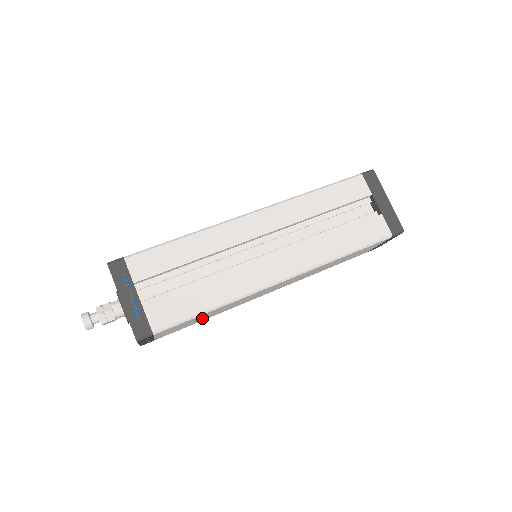
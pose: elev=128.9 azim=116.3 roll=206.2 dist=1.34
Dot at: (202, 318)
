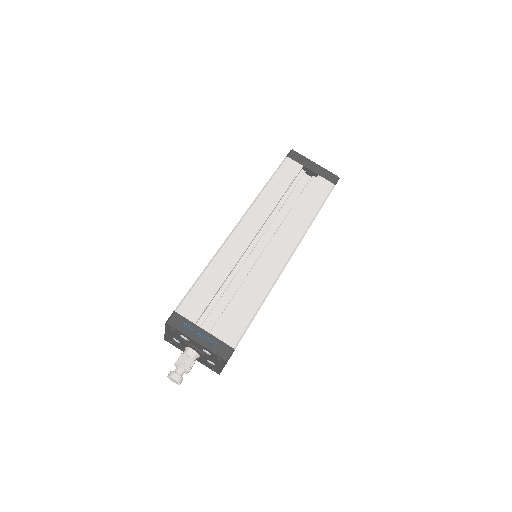
Dot at: occluded
